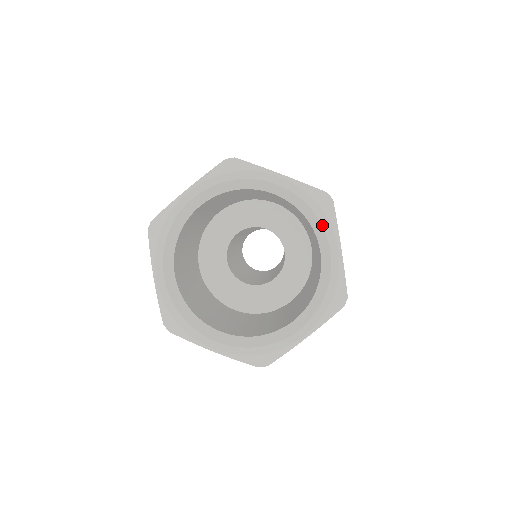
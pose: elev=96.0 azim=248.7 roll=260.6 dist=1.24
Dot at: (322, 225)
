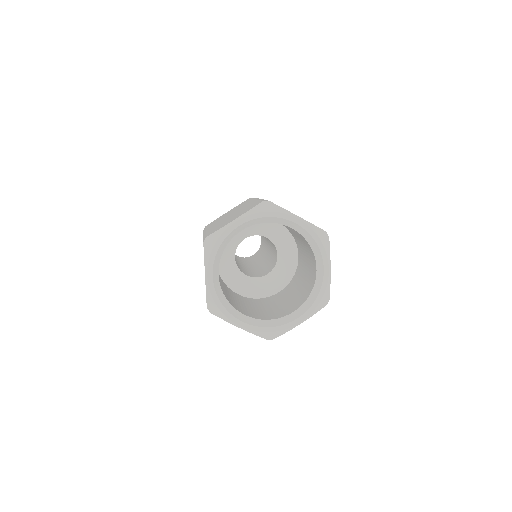
Dot at: (279, 218)
